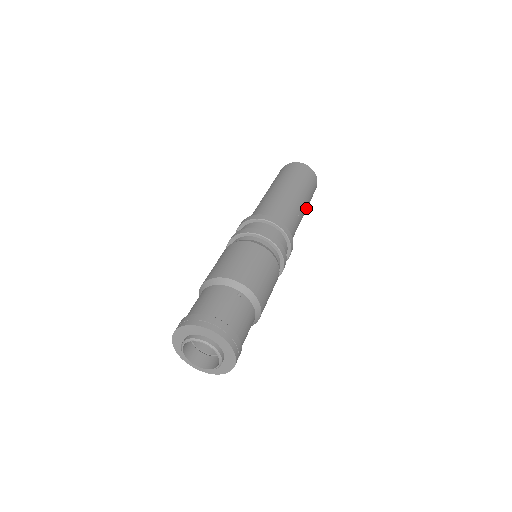
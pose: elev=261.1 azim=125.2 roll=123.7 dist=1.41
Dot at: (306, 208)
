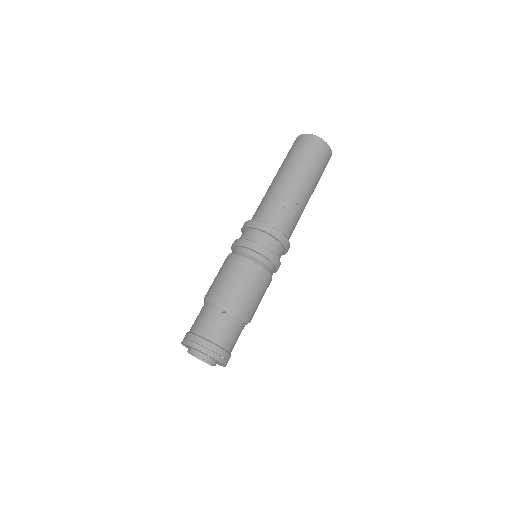
Dot at: (313, 187)
